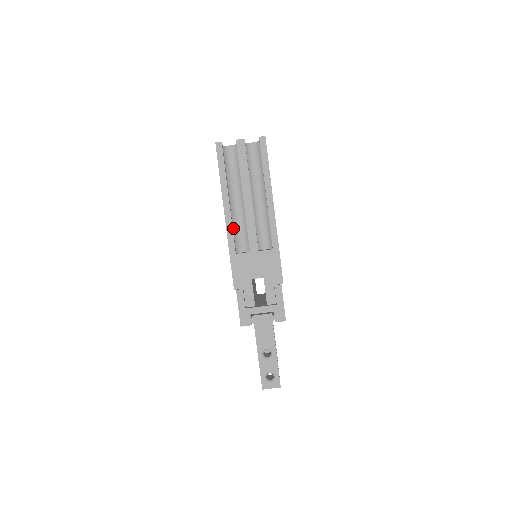
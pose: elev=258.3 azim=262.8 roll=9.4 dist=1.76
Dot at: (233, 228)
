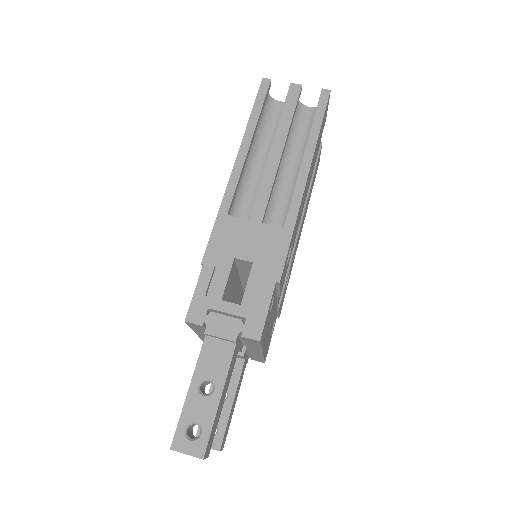
Dot at: (240, 193)
